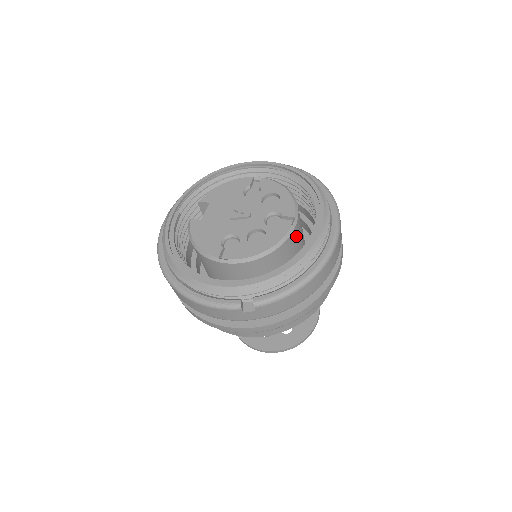
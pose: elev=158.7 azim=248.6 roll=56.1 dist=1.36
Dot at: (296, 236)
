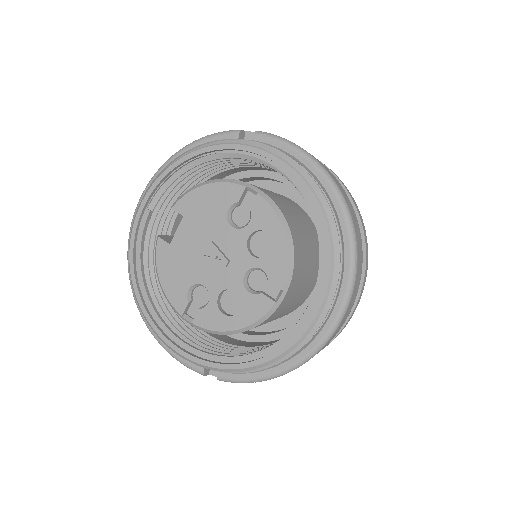
Dot at: (285, 302)
